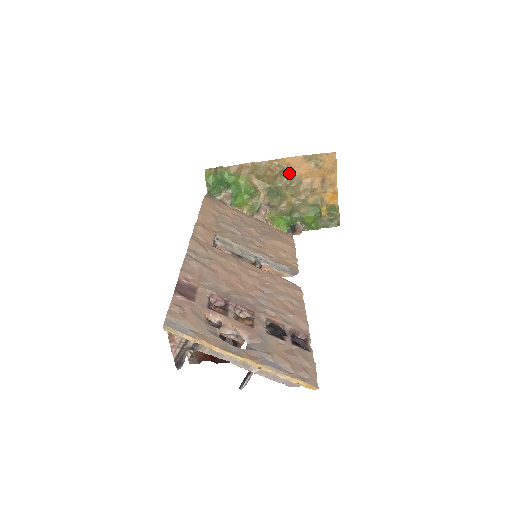
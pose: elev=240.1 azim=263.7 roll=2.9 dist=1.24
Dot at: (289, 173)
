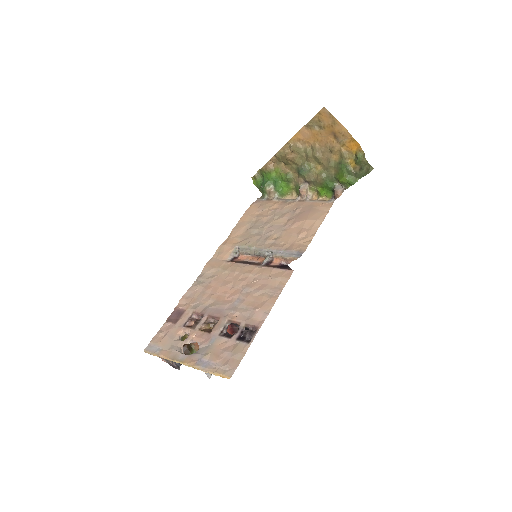
Dot at: (305, 146)
